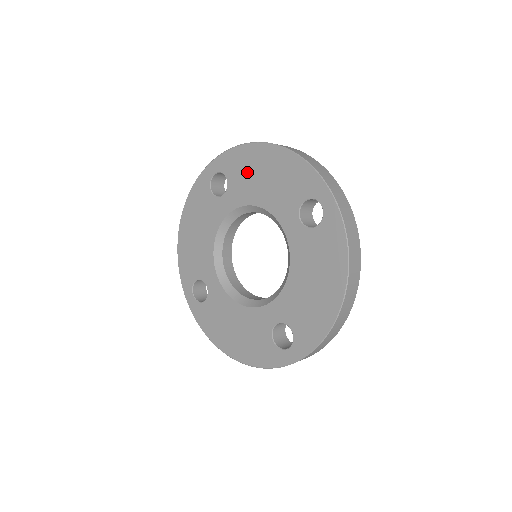
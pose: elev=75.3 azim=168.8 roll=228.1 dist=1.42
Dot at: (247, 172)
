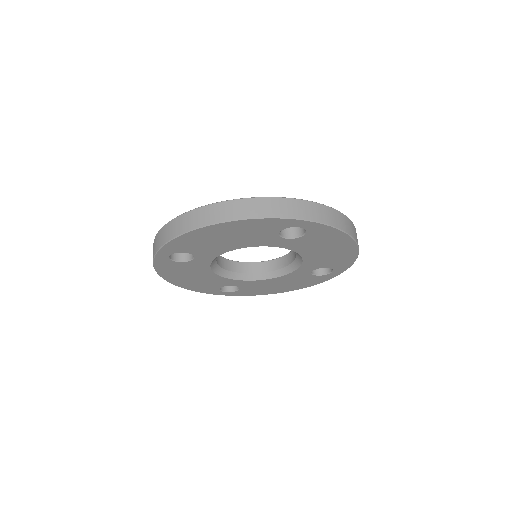
Dot at: (323, 243)
